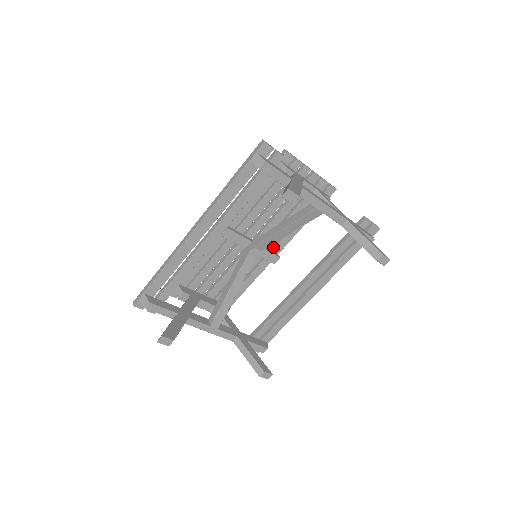
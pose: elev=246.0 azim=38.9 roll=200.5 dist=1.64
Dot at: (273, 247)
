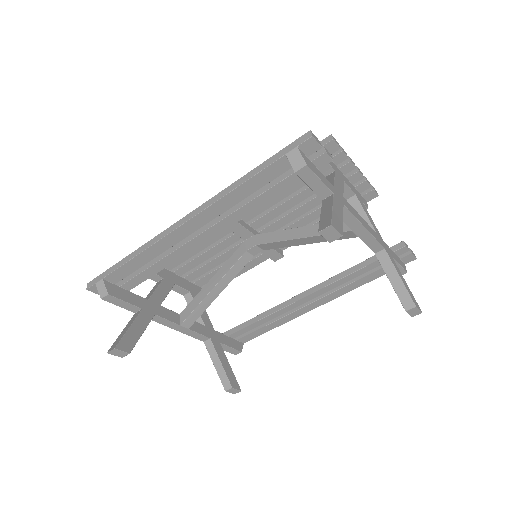
Dot at: occluded
